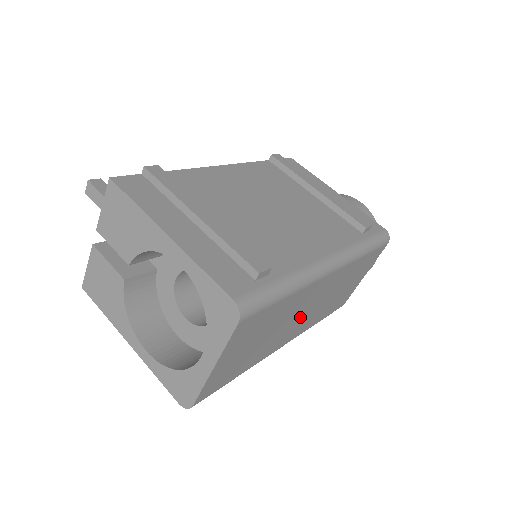
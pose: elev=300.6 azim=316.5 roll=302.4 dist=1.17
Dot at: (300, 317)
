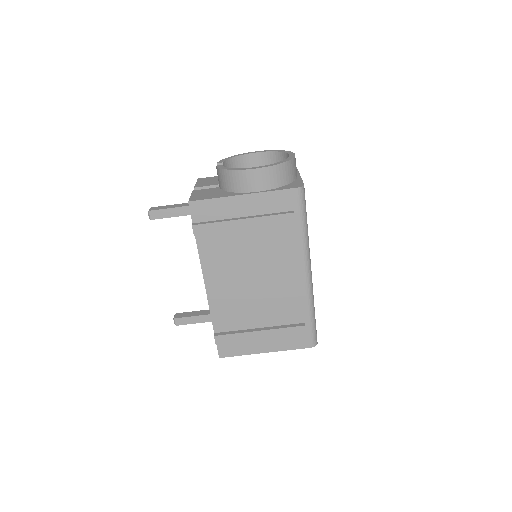
Dot at: occluded
